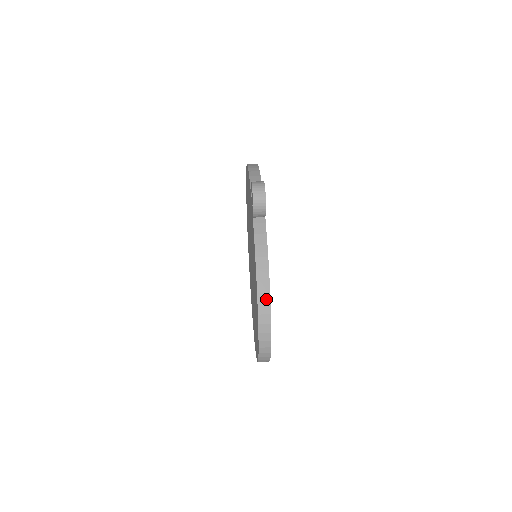
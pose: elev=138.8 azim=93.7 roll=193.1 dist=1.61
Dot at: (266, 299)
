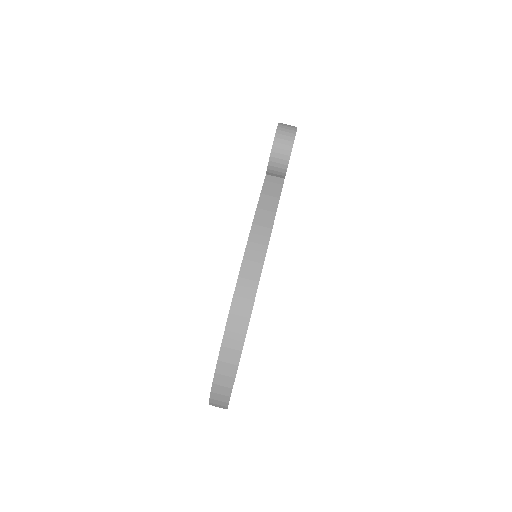
Dot at: (249, 291)
